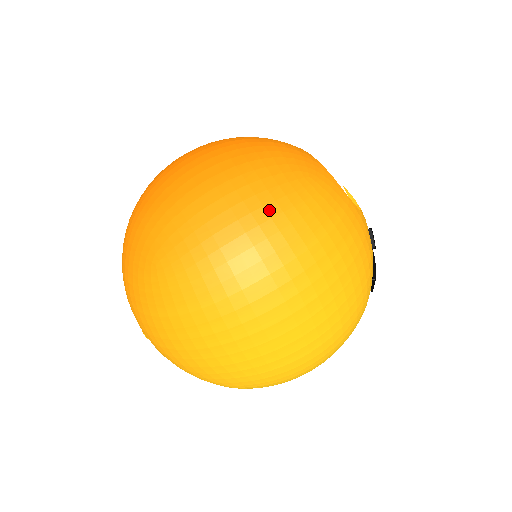
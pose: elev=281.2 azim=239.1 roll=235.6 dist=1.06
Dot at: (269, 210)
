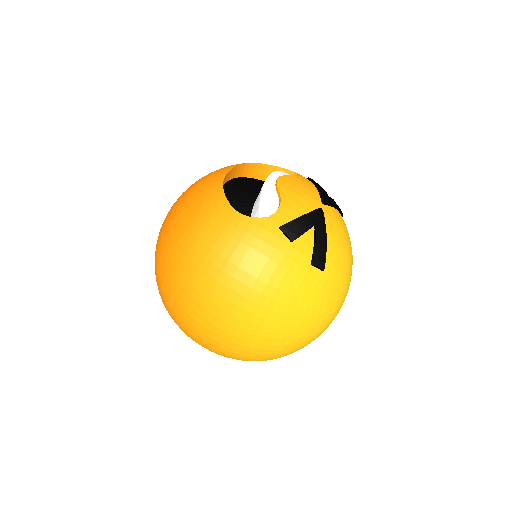
Dot at: (175, 262)
